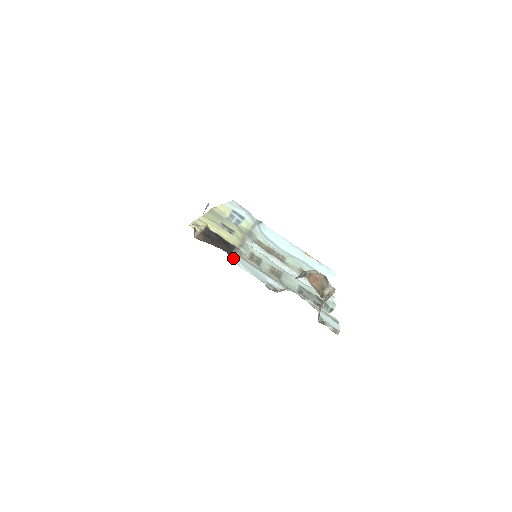
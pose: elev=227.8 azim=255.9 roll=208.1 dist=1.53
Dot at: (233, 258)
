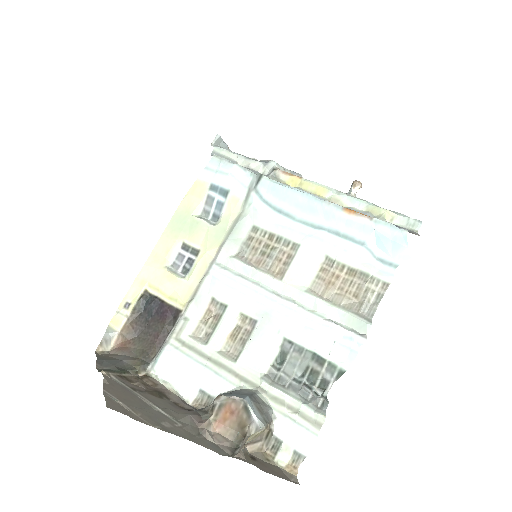
Dot at: (155, 363)
